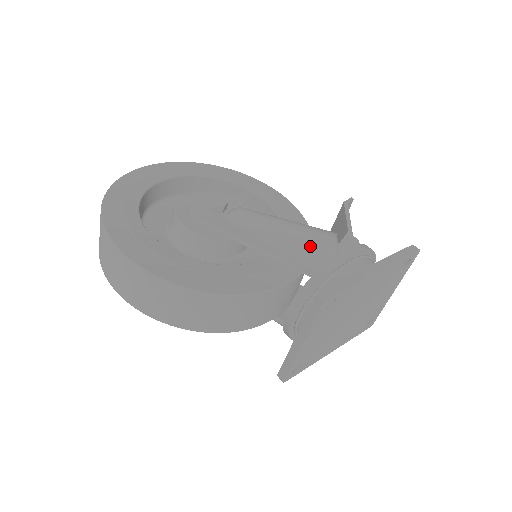
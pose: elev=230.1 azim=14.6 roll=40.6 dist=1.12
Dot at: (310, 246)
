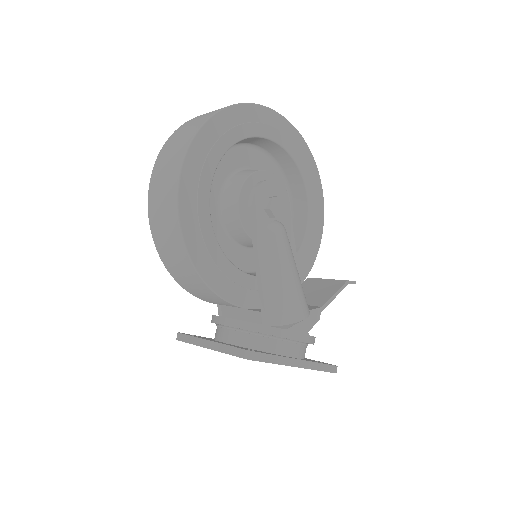
Dot at: (285, 307)
